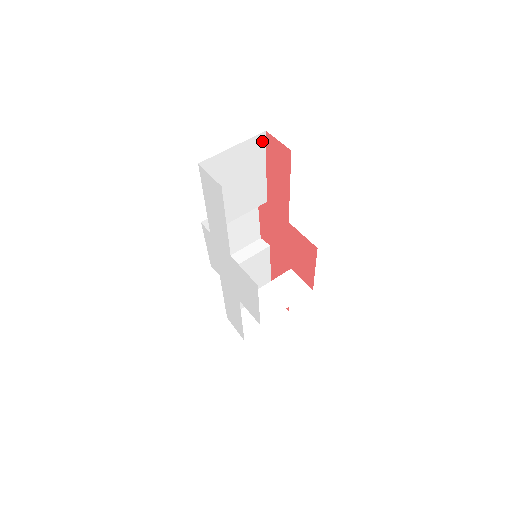
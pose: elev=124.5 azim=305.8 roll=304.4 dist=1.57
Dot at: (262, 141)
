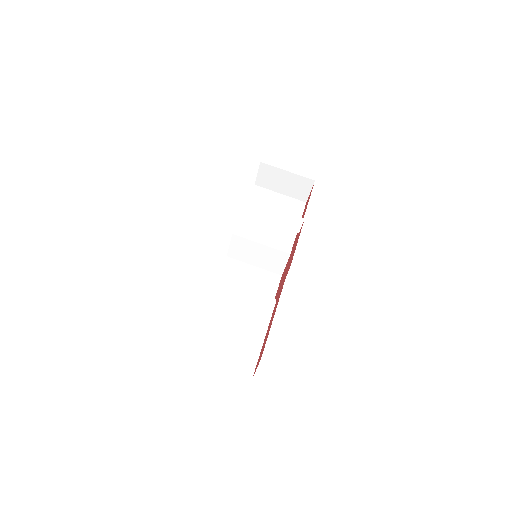
Dot at: occluded
